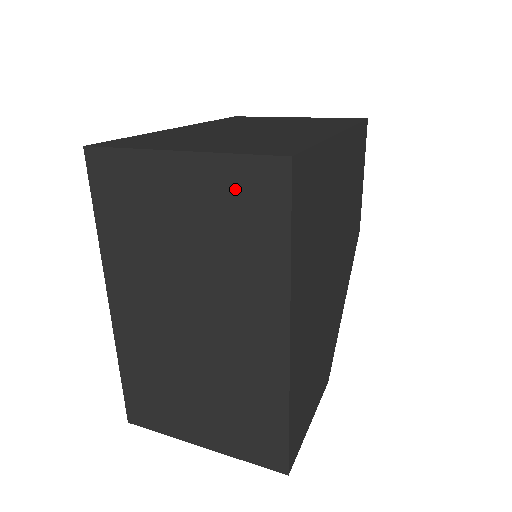
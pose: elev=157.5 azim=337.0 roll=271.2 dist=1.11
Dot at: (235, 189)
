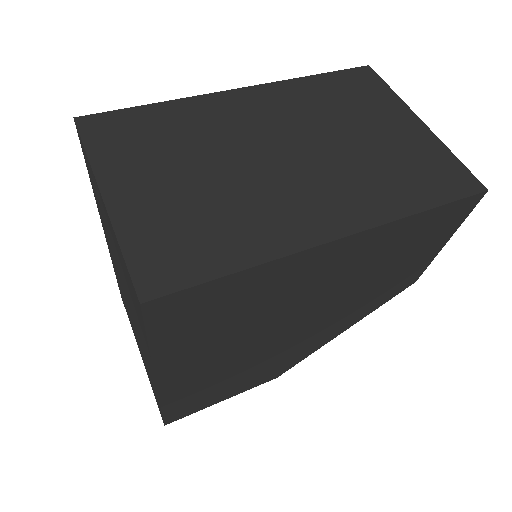
Dot at: (125, 270)
